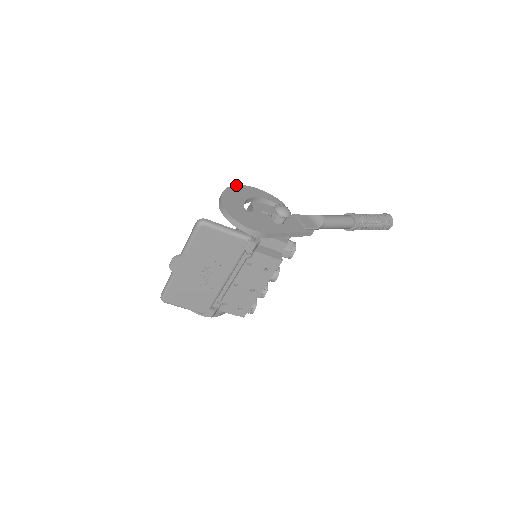
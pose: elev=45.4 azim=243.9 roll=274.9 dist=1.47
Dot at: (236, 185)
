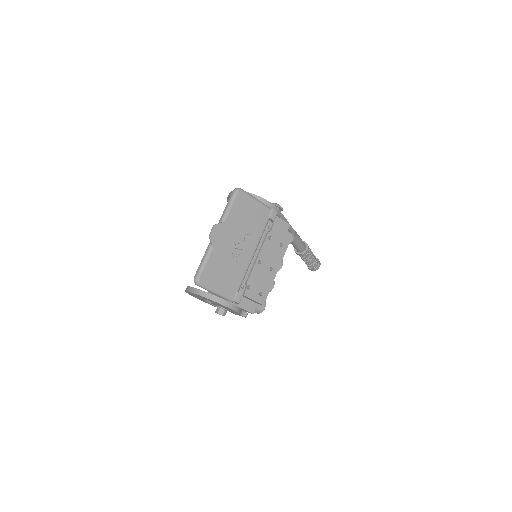
Dot at: occluded
